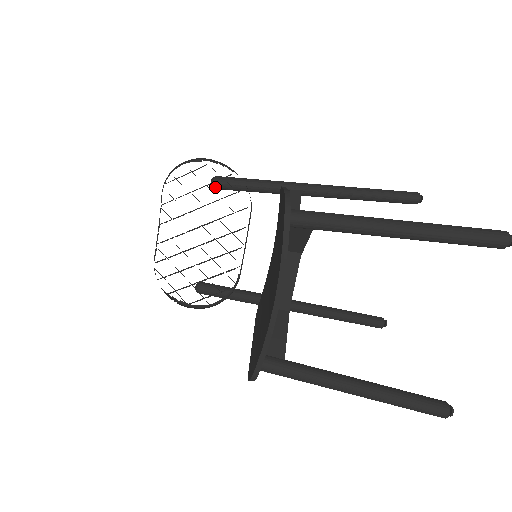
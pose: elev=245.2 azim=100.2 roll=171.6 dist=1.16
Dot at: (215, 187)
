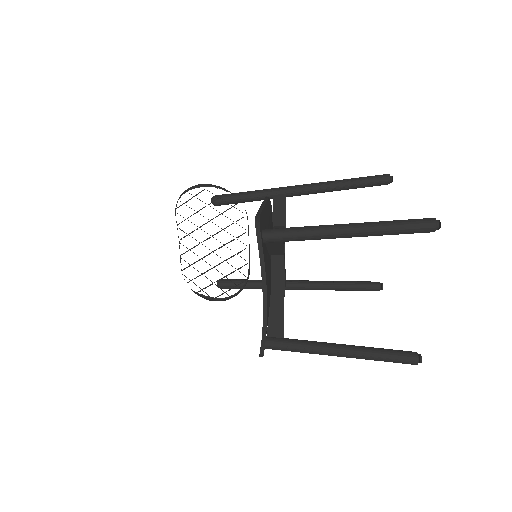
Dot at: (215, 205)
